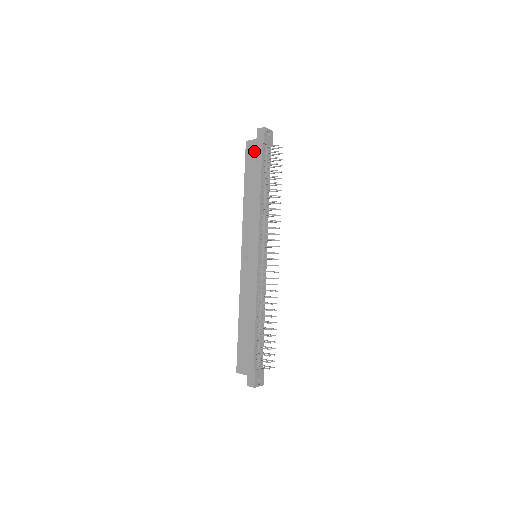
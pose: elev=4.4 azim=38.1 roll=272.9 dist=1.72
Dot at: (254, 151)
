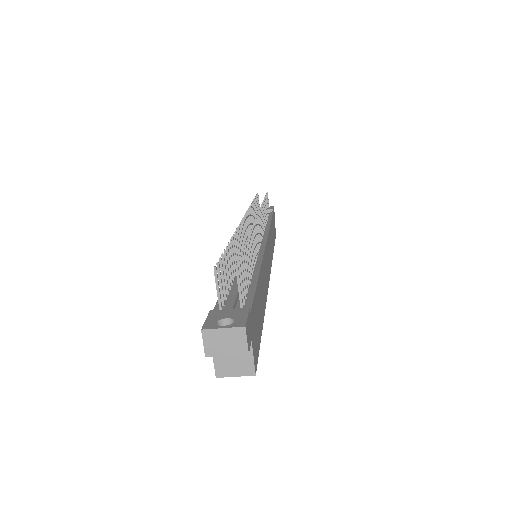
Dot at: occluded
